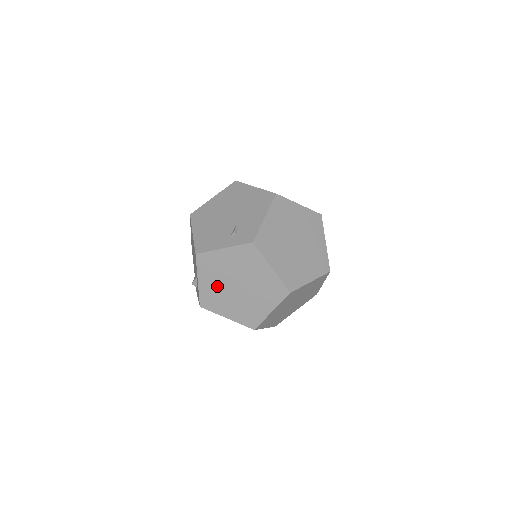
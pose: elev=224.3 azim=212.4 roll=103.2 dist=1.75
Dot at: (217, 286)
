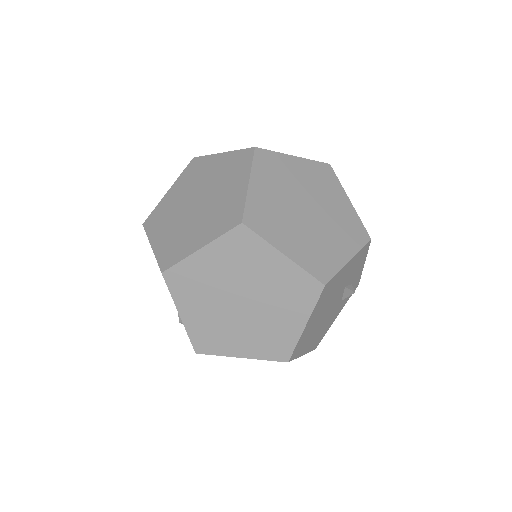
Dot at: (179, 199)
